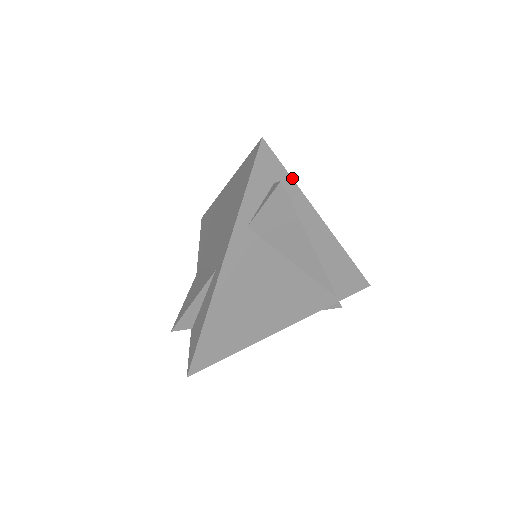
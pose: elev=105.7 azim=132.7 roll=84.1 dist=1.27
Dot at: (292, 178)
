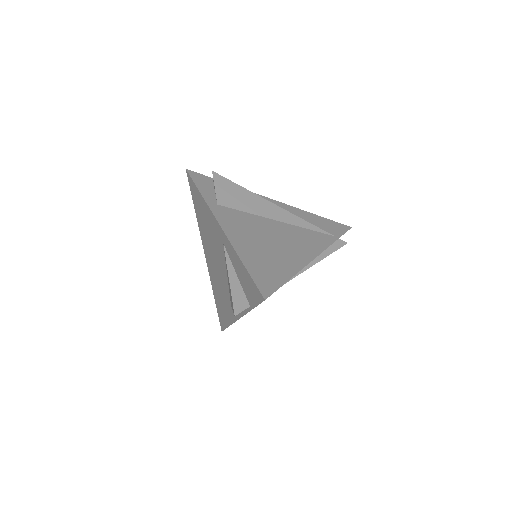
Dot at: occluded
